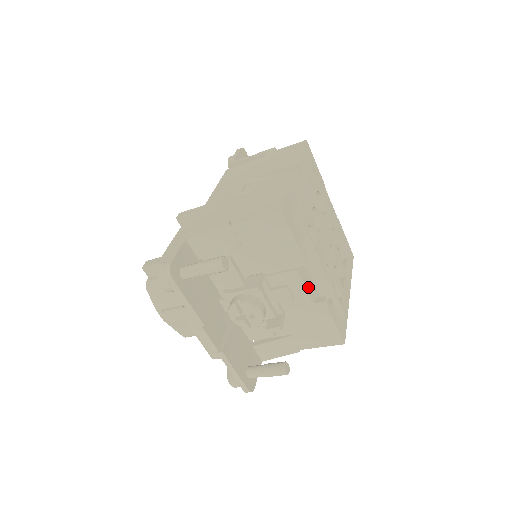
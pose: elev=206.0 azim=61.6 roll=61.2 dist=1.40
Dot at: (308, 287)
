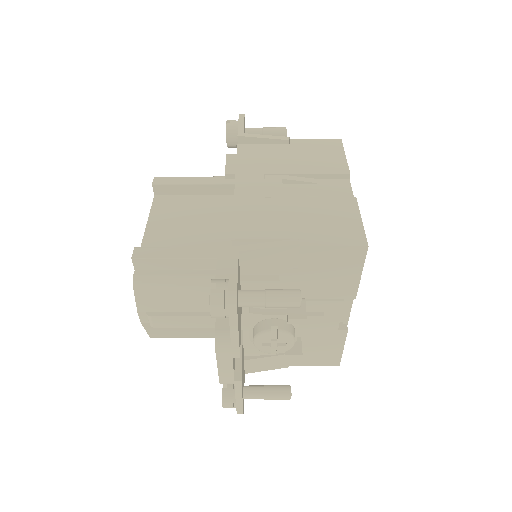
Dot at: occluded
